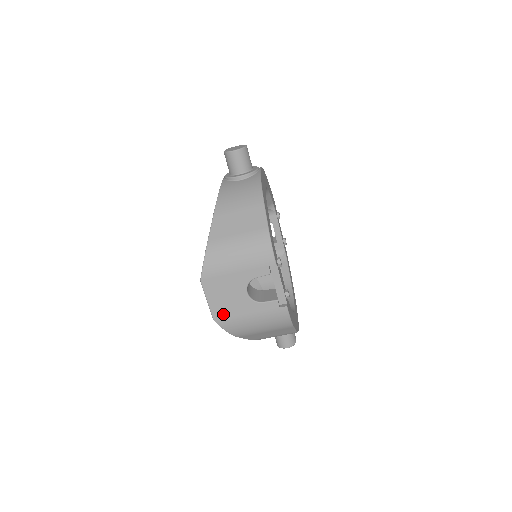
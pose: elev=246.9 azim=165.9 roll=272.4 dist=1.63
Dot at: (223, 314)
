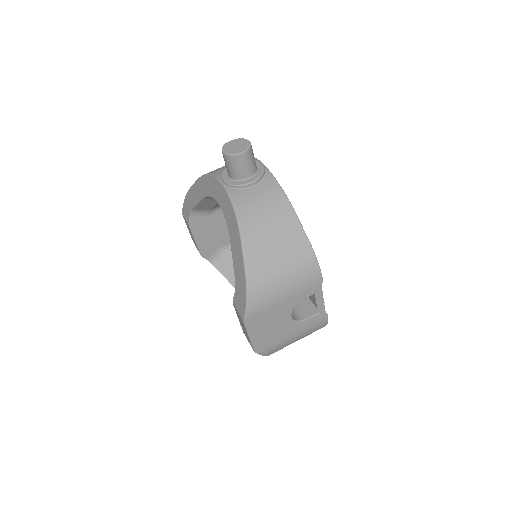
Dot at: (265, 343)
